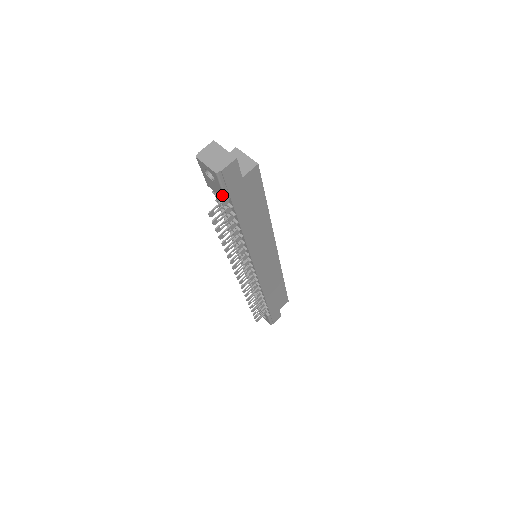
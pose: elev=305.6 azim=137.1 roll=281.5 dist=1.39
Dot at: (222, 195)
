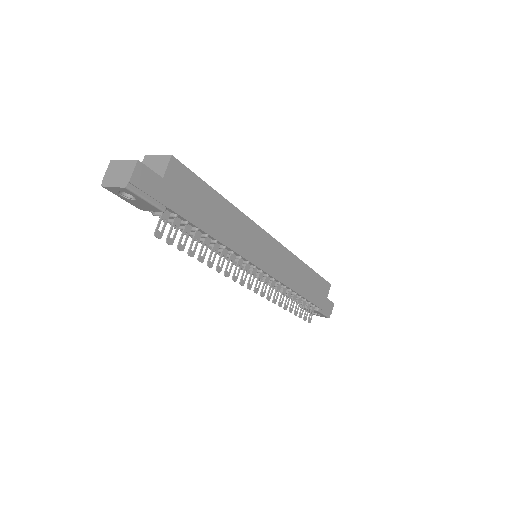
Dot at: (155, 209)
